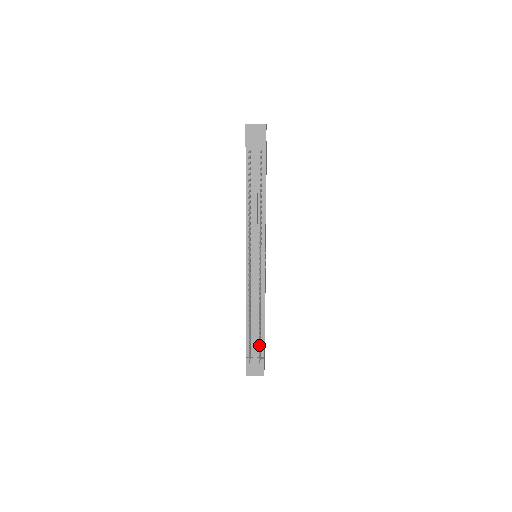
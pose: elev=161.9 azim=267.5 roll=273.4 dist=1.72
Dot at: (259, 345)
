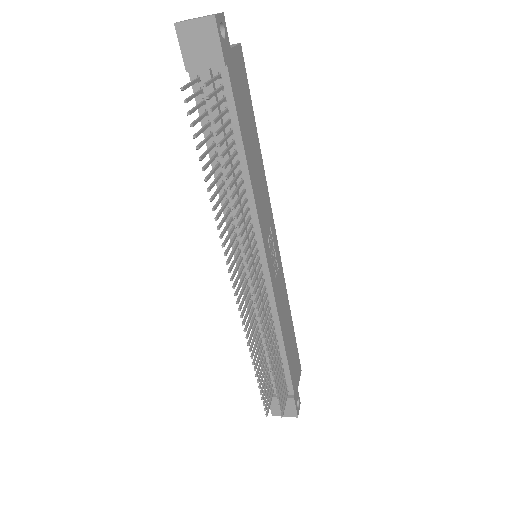
Dot at: (276, 395)
